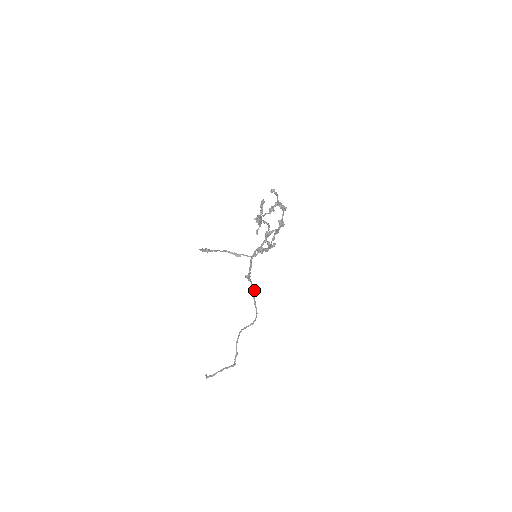
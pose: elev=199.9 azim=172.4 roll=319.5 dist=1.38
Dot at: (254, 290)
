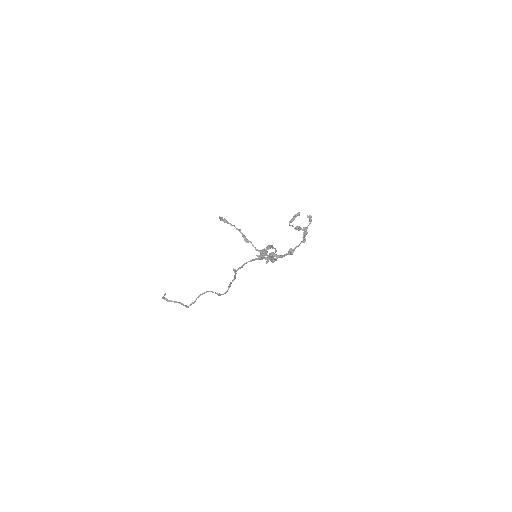
Dot at: (235, 278)
